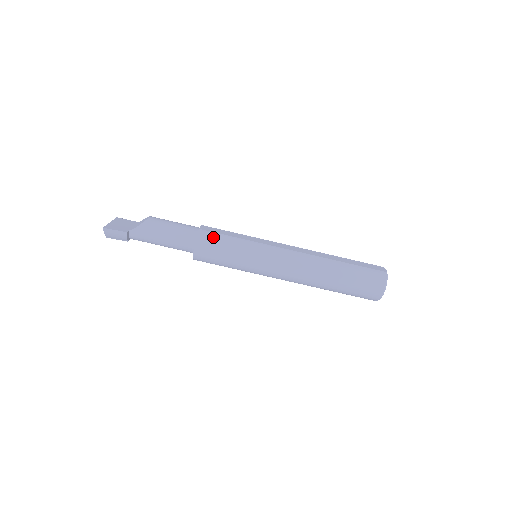
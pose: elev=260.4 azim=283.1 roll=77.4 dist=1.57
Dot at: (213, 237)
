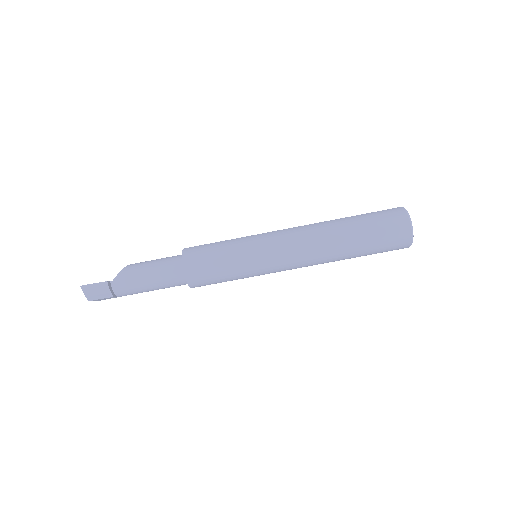
Dot at: (200, 248)
